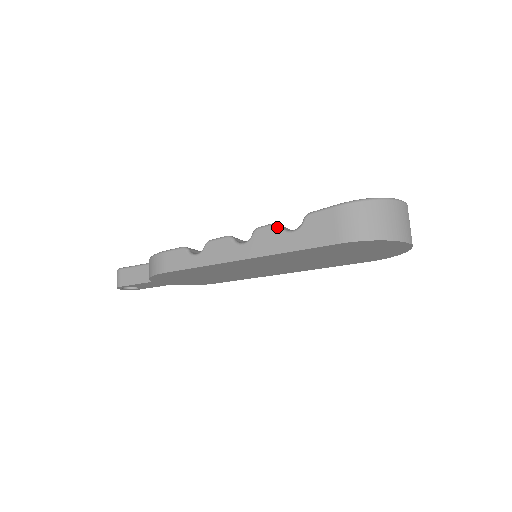
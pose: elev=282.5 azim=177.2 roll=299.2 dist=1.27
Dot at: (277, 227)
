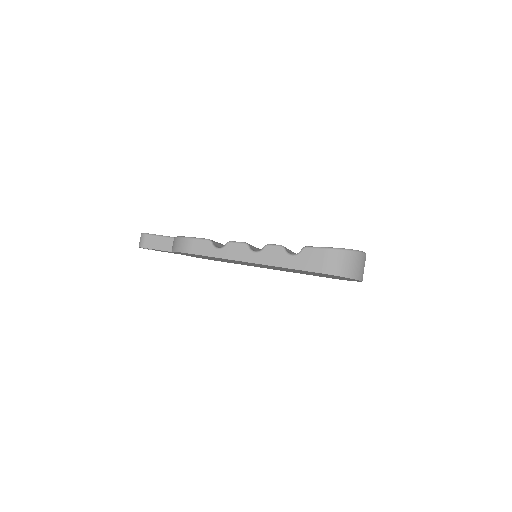
Dot at: (282, 249)
